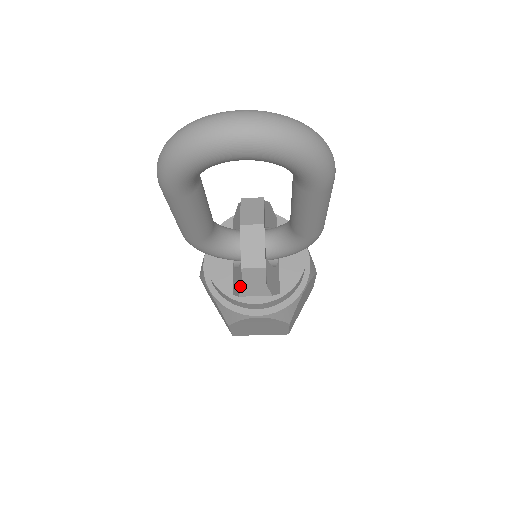
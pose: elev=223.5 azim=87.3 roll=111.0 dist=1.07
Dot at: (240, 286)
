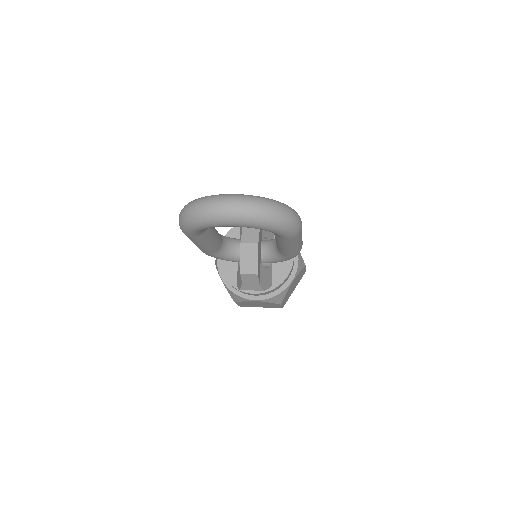
Dot at: (241, 283)
